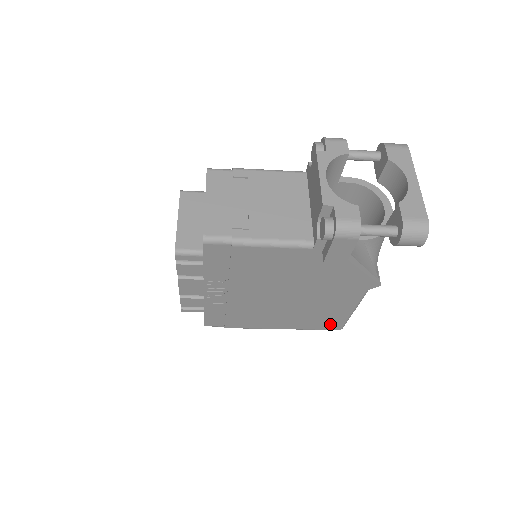
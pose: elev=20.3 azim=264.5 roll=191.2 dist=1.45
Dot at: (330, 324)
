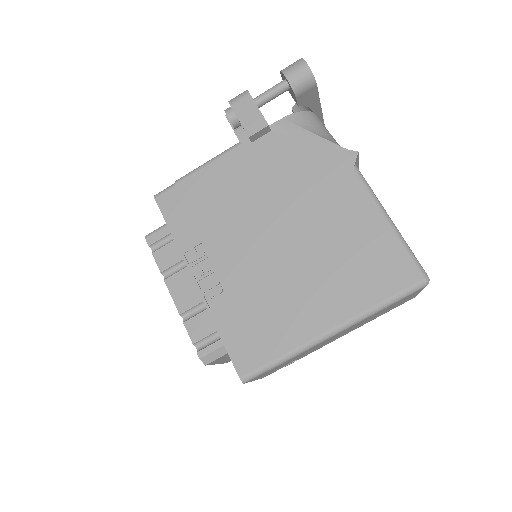
Dot at: (393, 271)
